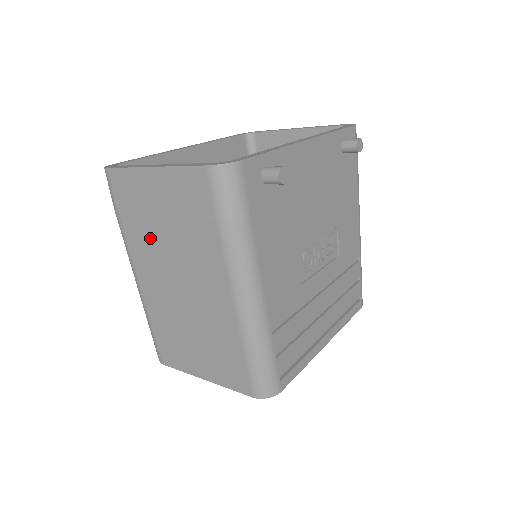
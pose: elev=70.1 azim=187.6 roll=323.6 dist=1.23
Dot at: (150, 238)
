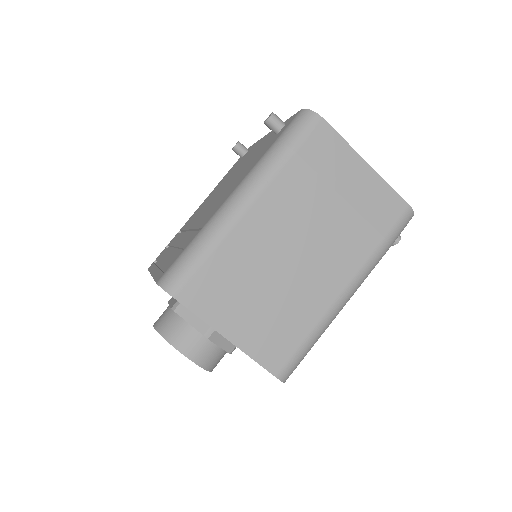
Dot at: (310, 196)
